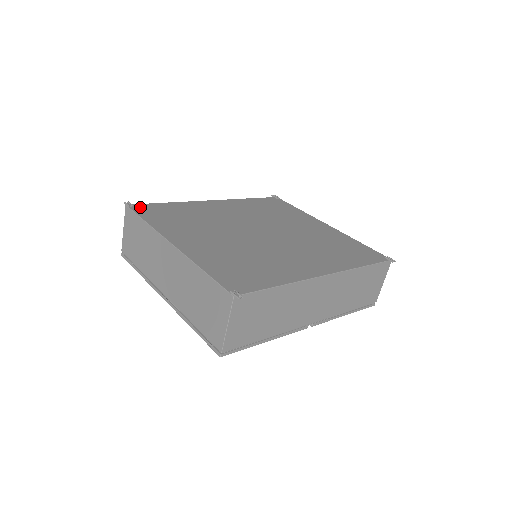
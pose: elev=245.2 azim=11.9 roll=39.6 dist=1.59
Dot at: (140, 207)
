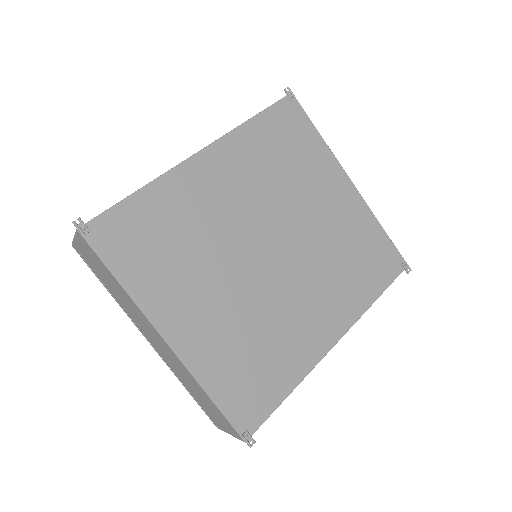
Dot at: (100, 230)
